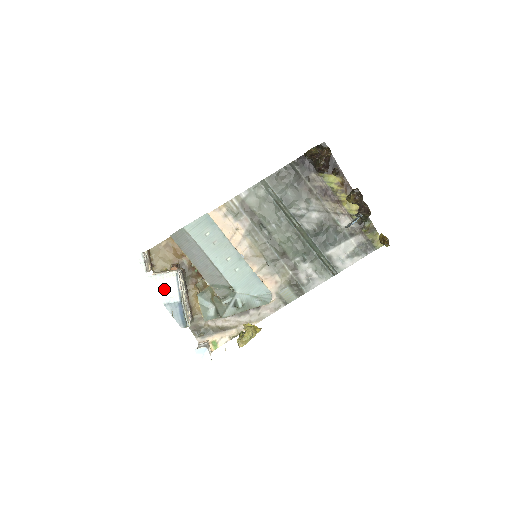
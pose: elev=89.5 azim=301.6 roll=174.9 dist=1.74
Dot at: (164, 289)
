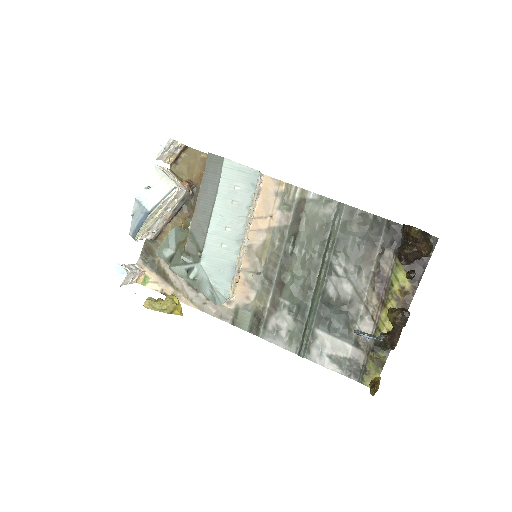
Dot at: (151, 187)
